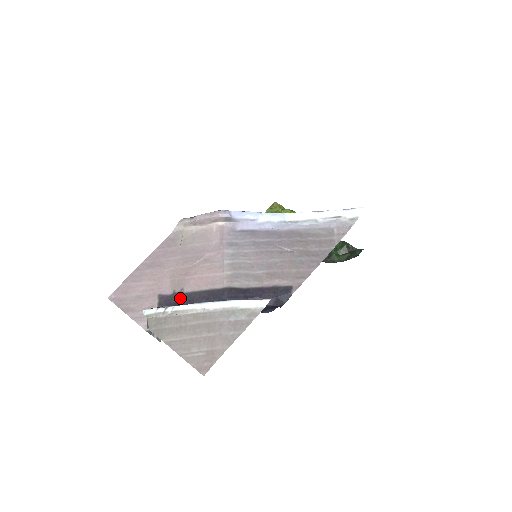
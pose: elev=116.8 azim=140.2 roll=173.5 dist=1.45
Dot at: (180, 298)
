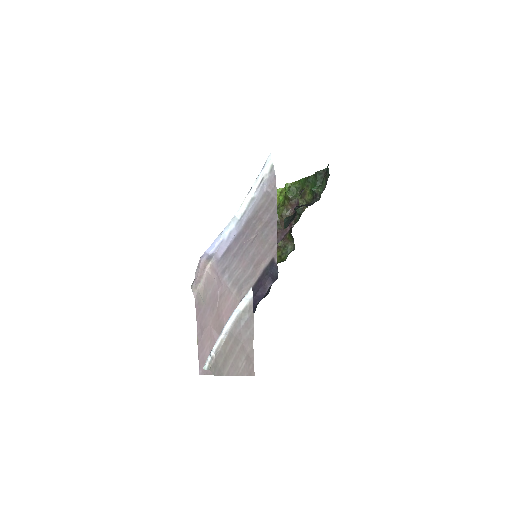
Dot at: occluded
